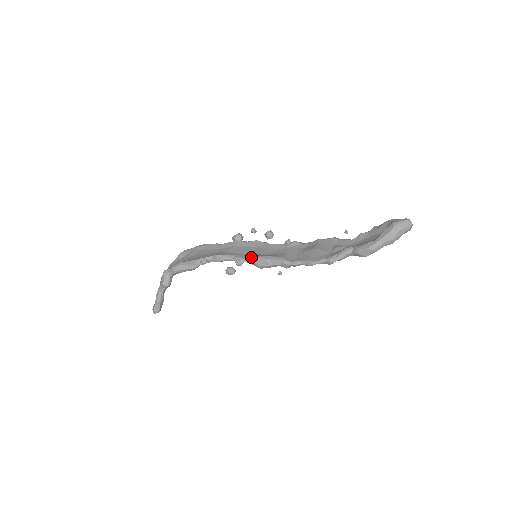
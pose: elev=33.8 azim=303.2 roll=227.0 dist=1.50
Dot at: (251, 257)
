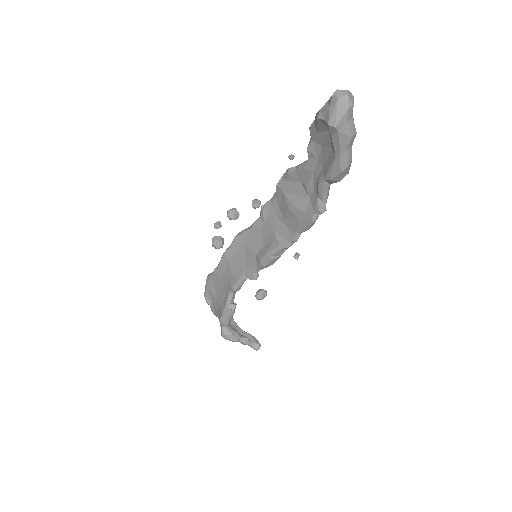
Dot at: (255, 265)
